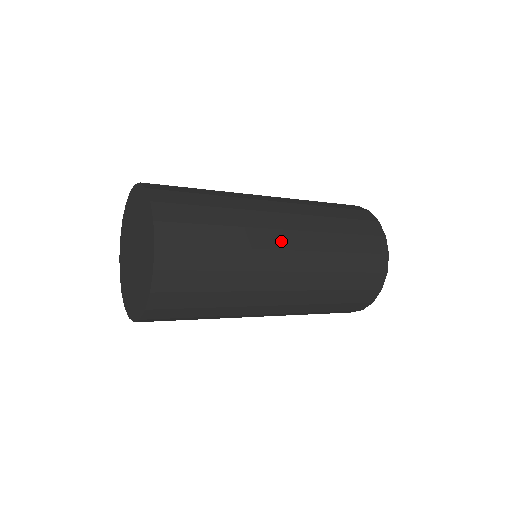
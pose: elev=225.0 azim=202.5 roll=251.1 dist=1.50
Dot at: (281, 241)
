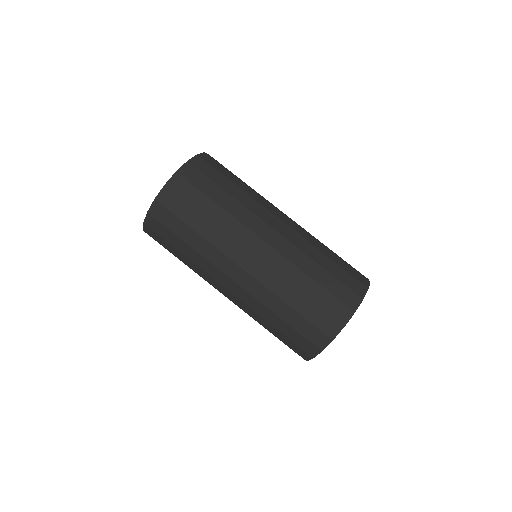
Dot at: (263, 232)
